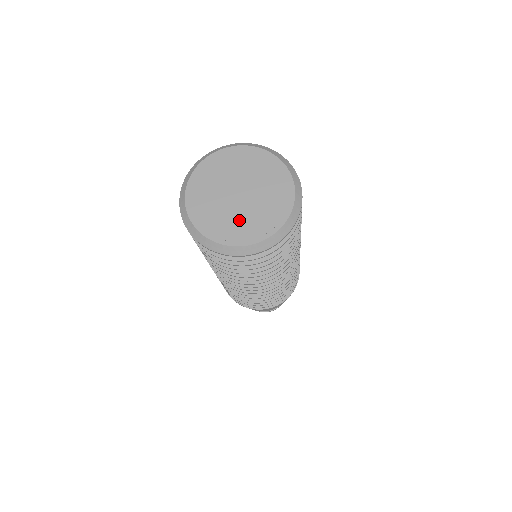
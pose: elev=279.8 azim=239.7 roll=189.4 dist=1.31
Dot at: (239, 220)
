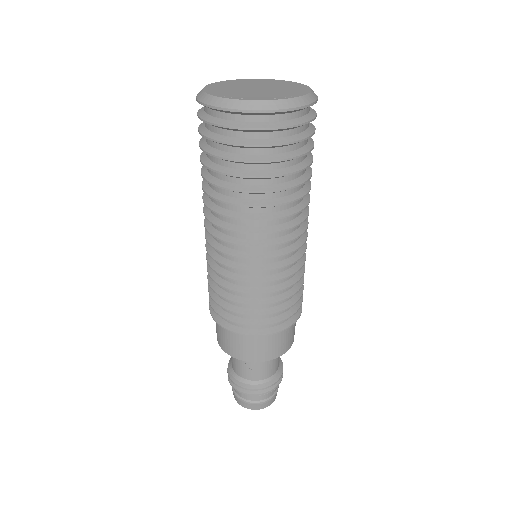
Dot at: (242, 93)
